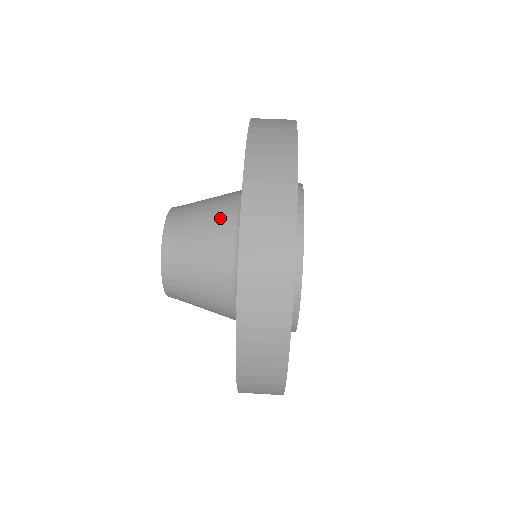
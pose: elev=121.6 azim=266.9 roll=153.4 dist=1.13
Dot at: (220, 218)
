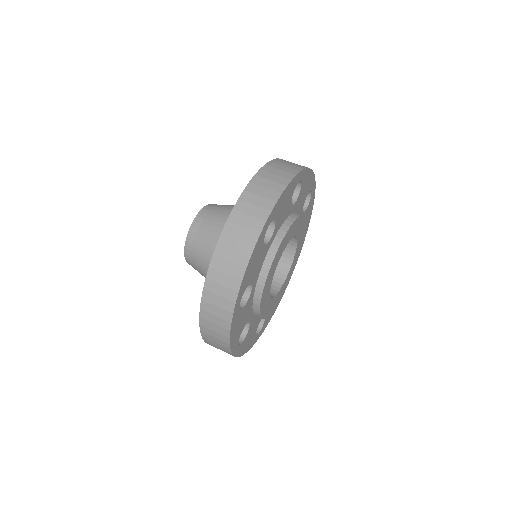
Dot at: occluded
